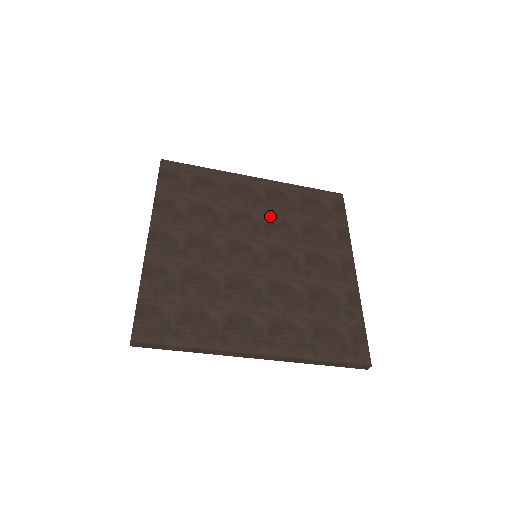
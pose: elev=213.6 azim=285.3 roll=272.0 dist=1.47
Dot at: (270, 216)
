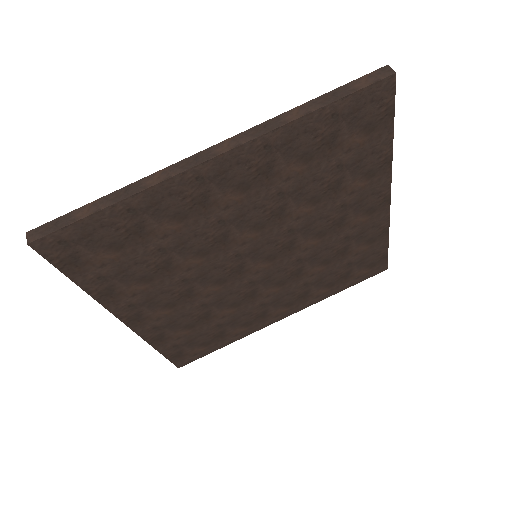
Dot at: occluded
